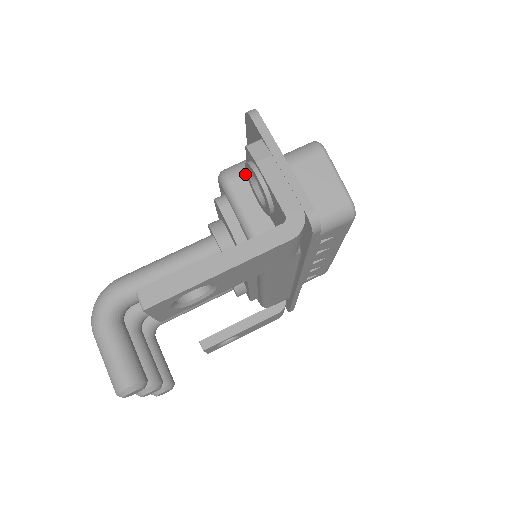
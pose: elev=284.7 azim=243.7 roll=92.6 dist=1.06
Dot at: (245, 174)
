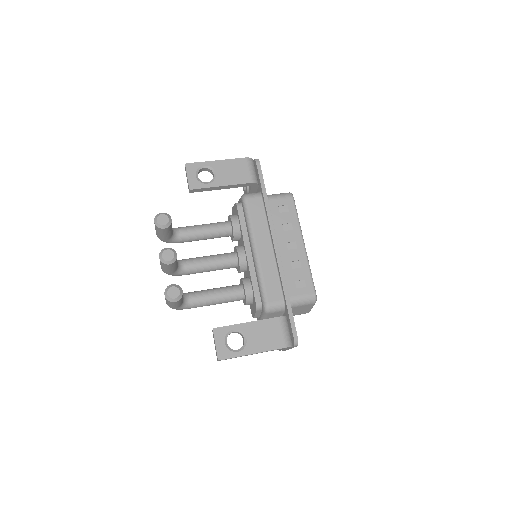
Dot at: occluded
